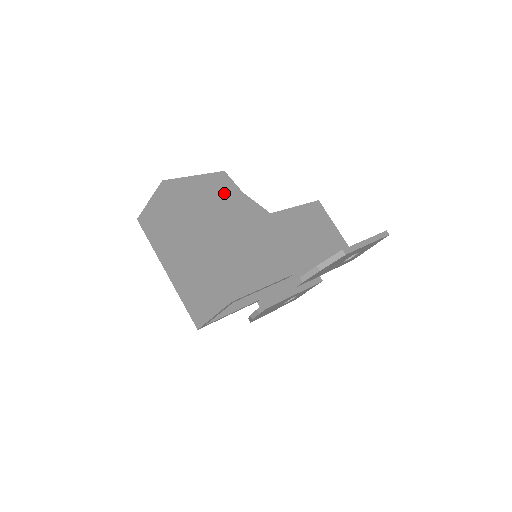
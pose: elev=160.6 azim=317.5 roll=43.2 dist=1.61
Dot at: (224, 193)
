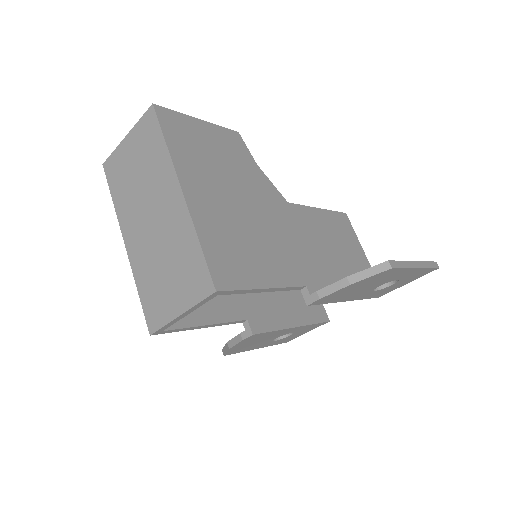
Dot at: (233, 155)
